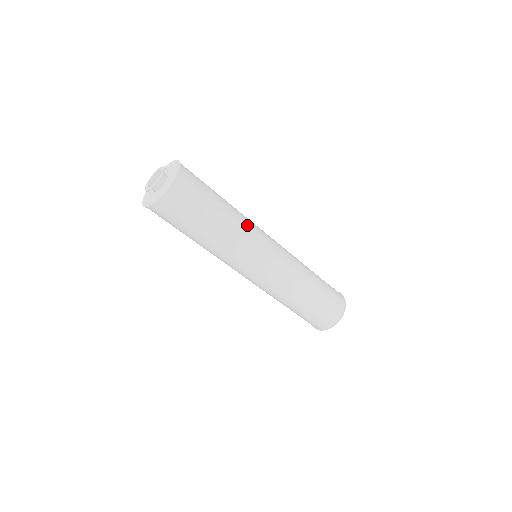
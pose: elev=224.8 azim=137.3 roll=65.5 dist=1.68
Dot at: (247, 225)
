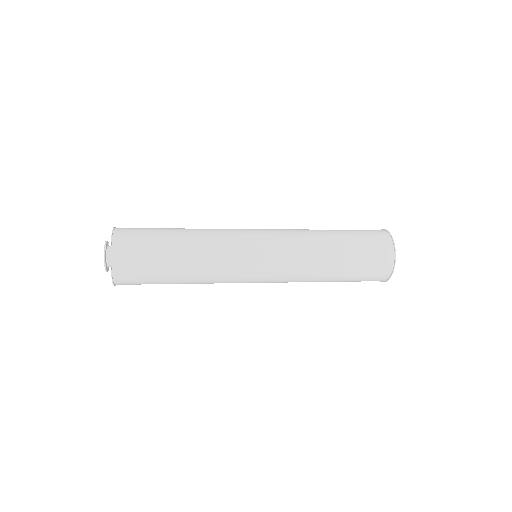
Dot at: (216, 250)
